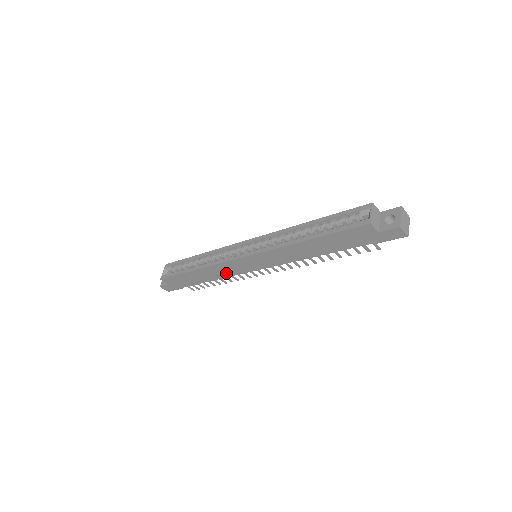
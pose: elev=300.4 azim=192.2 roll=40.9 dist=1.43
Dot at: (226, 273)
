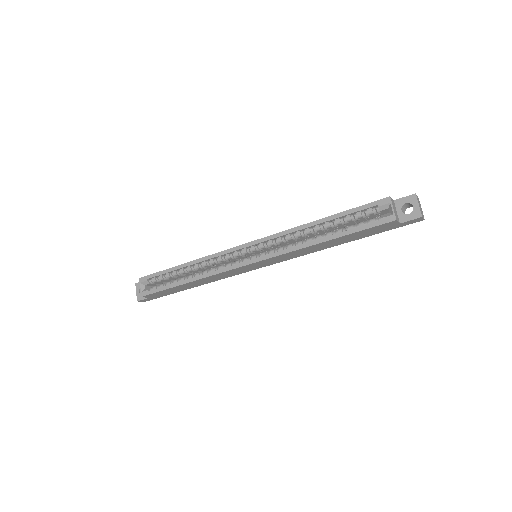
Dot at: (222, 277)
